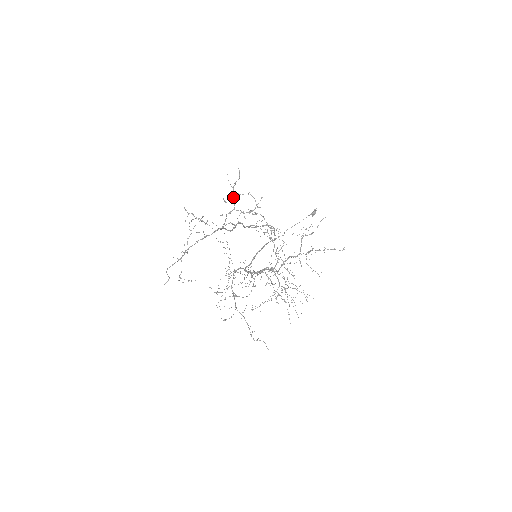
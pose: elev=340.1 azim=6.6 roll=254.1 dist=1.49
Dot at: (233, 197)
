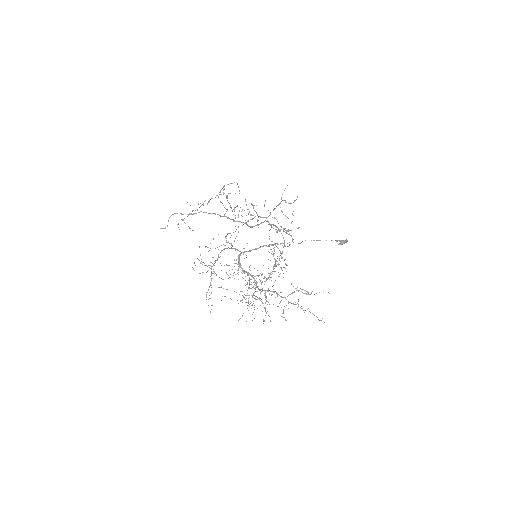
Dot at: (274, 208)
